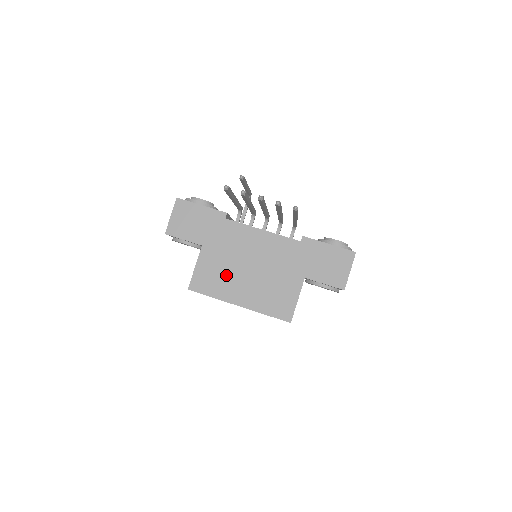
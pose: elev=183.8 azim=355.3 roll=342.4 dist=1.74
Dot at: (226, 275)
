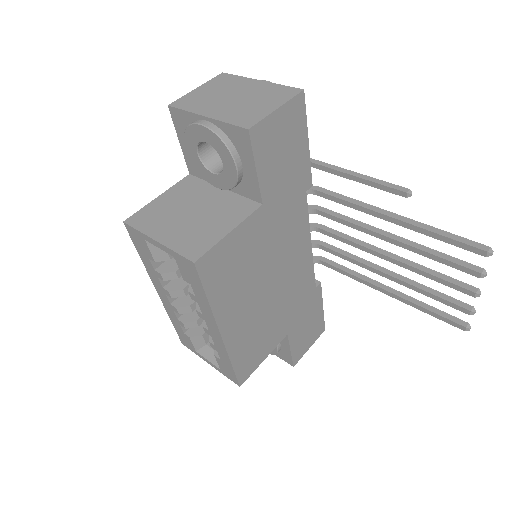
Dot at: (246, 277)
